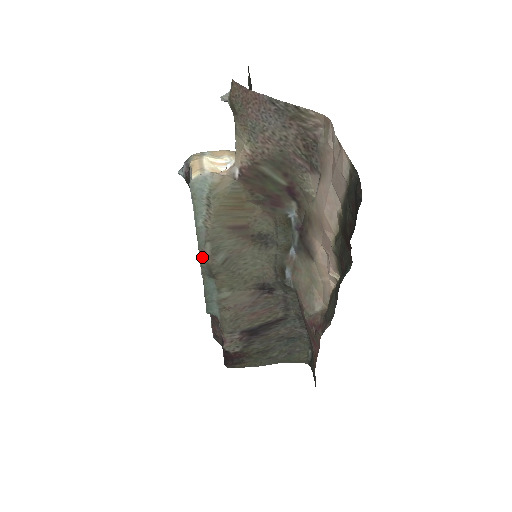
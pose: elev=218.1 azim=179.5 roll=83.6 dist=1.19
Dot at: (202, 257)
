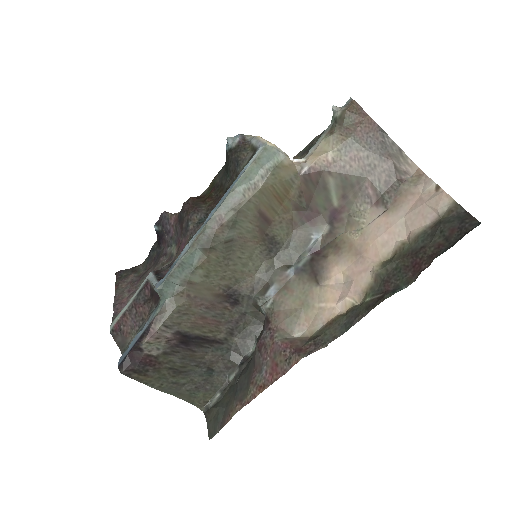
Dot at: (213, 222)
